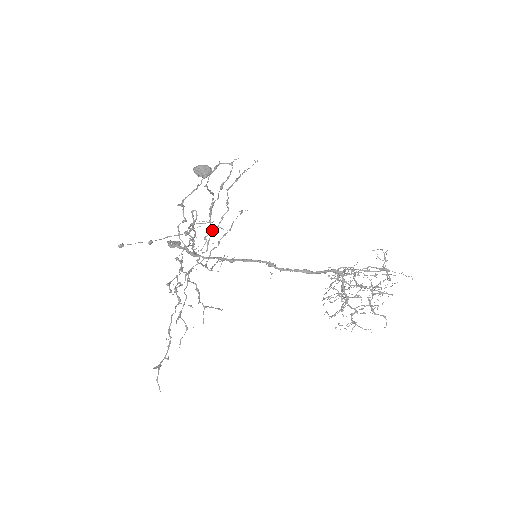
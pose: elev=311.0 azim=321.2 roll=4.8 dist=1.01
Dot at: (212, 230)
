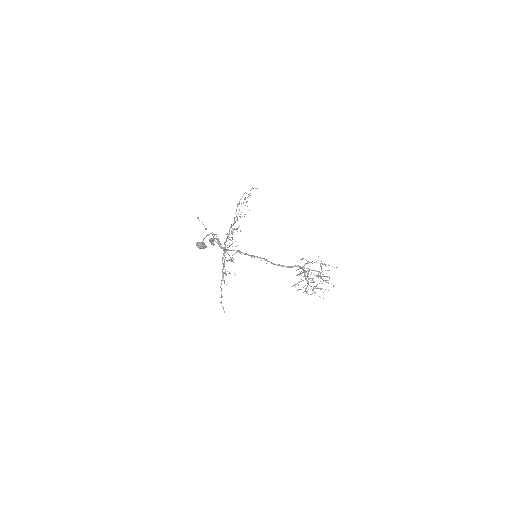
Dot at: (232, 239)
